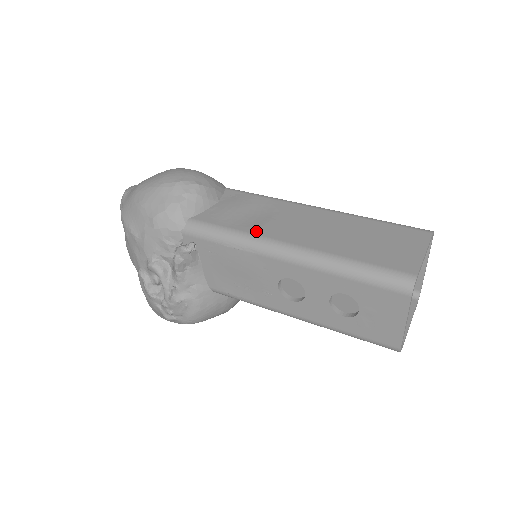
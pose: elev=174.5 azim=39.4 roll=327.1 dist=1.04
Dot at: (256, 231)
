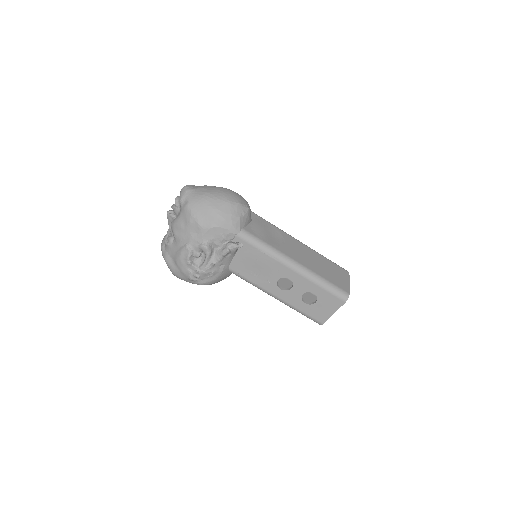
Dot at: (279, 249)
